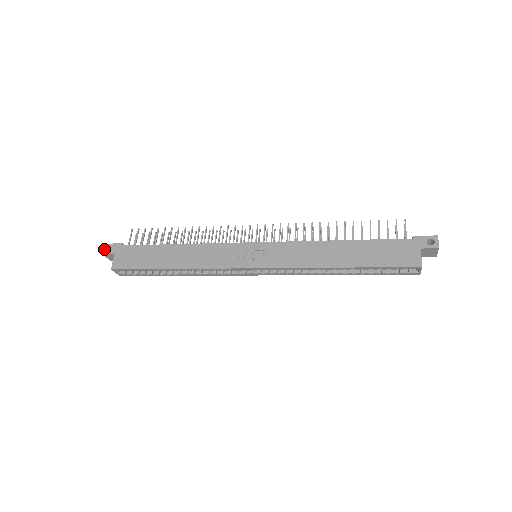
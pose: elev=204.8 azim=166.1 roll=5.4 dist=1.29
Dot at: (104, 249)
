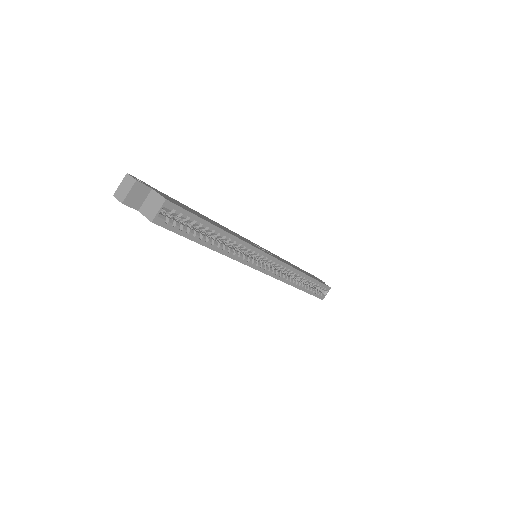
Dot at: (133, 177)
